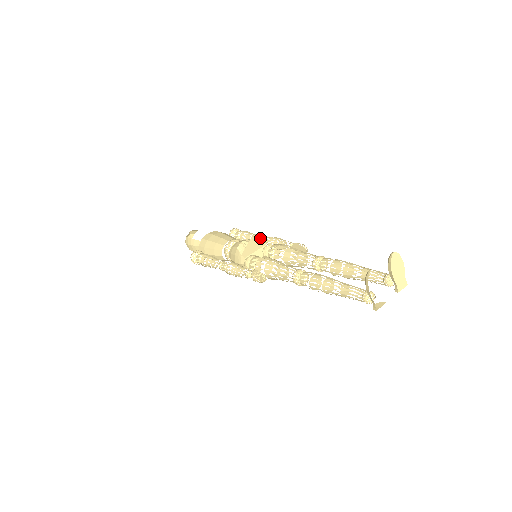
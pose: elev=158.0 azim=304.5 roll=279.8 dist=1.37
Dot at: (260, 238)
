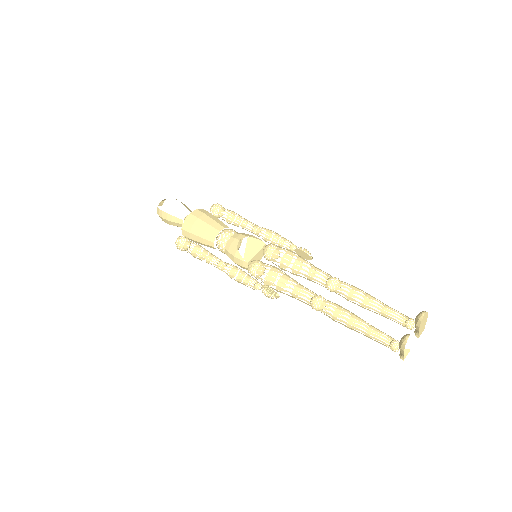
Dot at: occluded
